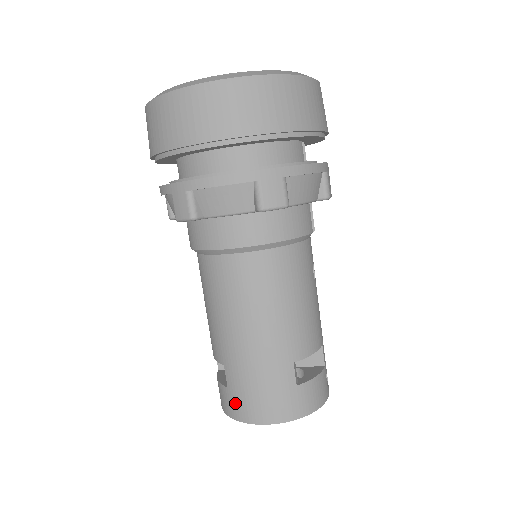
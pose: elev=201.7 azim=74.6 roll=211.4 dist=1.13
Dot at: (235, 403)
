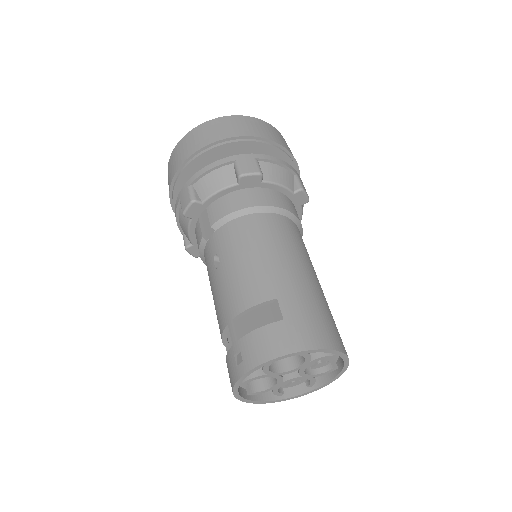
Dot at: (297, 332)
